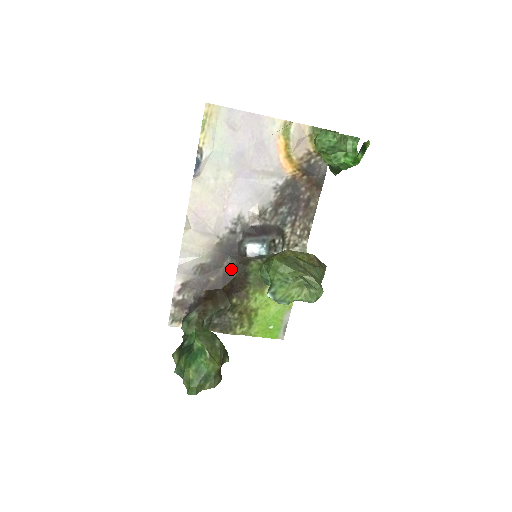
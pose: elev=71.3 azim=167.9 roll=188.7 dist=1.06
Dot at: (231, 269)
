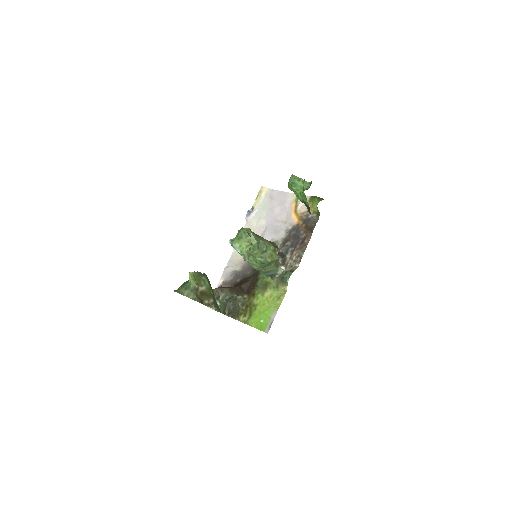
Dot at: (250, 276)
